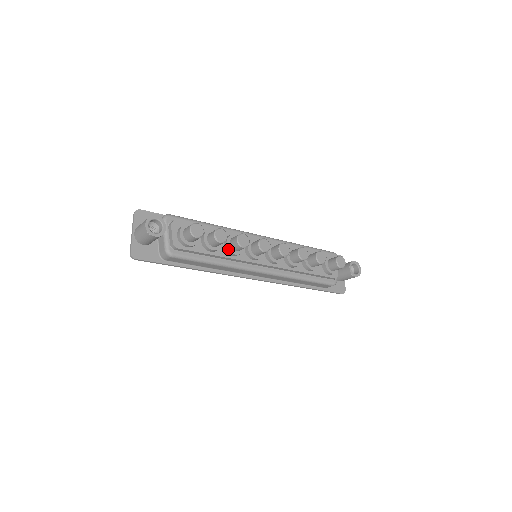
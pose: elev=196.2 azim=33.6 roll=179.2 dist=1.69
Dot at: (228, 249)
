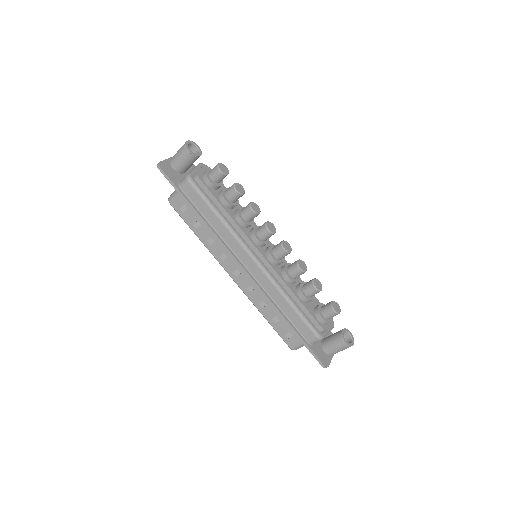
Dot at: (238, 211)
